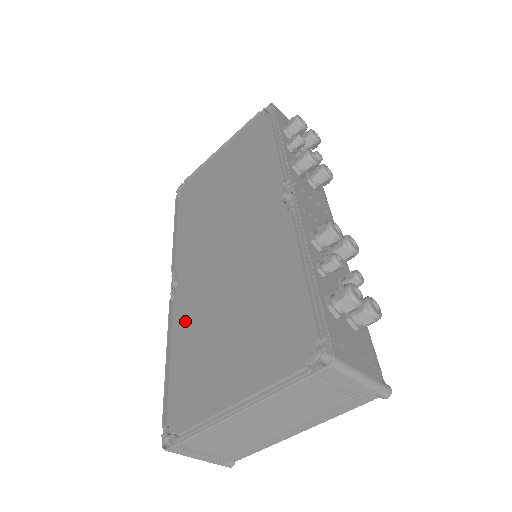
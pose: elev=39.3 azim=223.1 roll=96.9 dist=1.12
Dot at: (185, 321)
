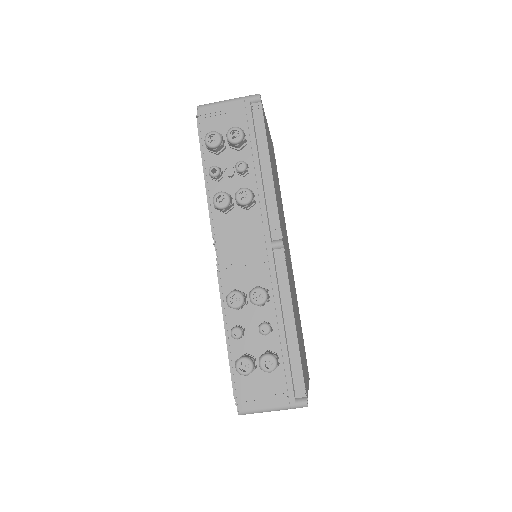
Dot at: occluded
